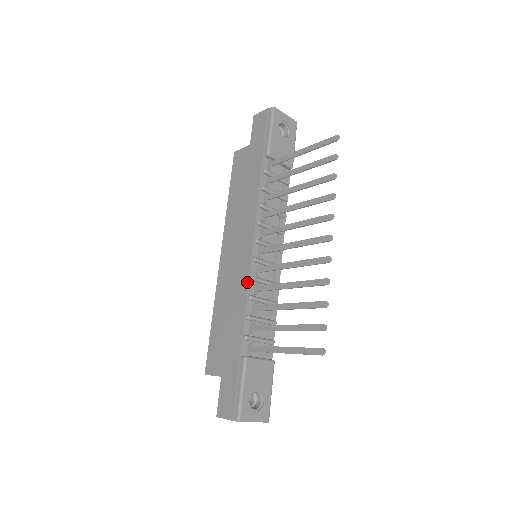
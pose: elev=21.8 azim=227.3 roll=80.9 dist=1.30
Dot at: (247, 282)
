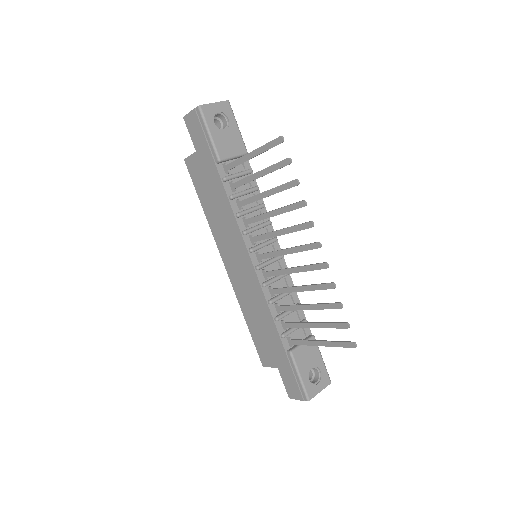
Dot at: (261, 291)
